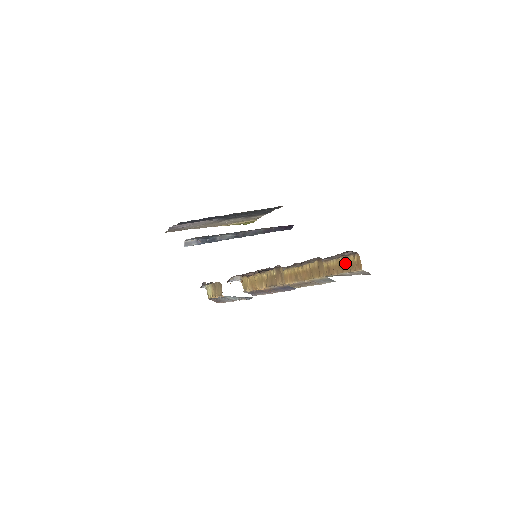
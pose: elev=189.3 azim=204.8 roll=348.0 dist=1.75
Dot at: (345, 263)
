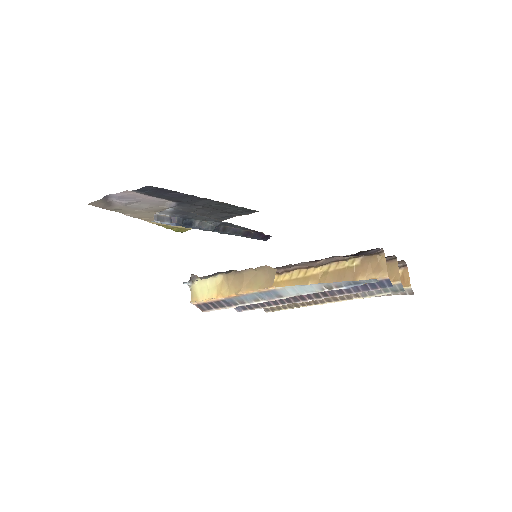
Dot at: occluded
